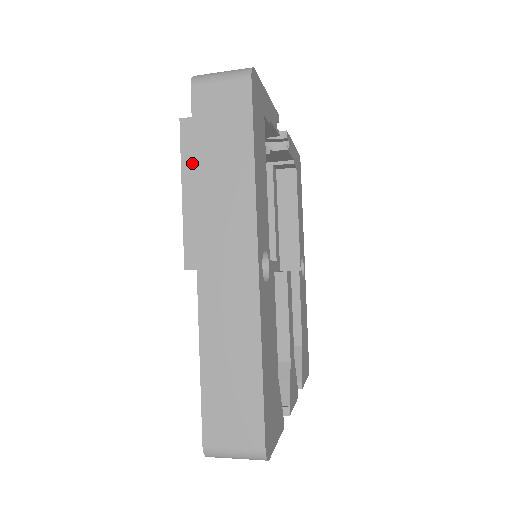
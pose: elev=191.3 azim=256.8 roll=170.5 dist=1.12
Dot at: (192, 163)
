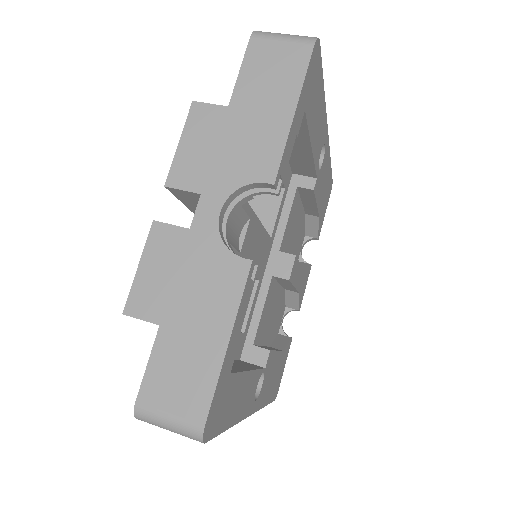
Dot at: occluded
